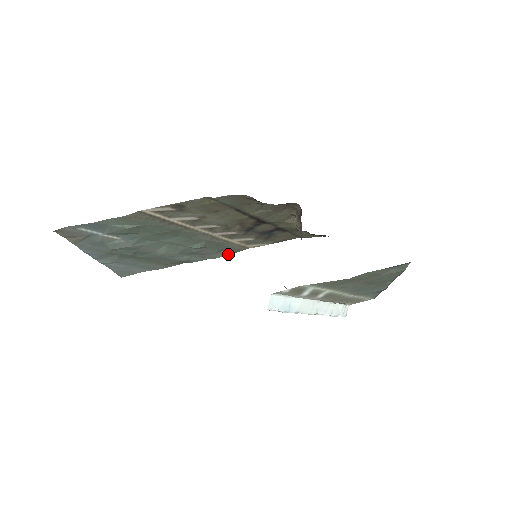
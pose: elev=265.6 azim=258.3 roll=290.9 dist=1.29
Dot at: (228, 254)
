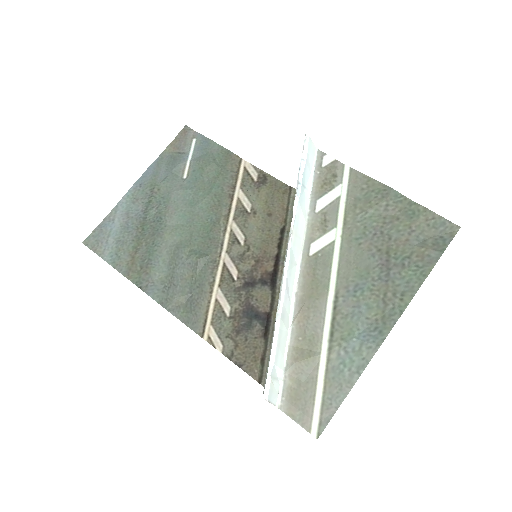
Dot at: (180, 318)
